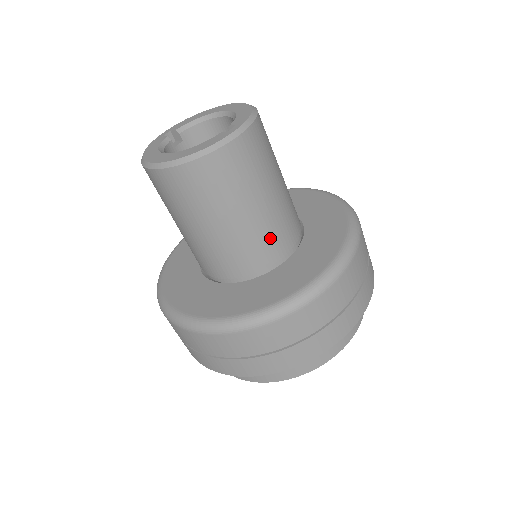
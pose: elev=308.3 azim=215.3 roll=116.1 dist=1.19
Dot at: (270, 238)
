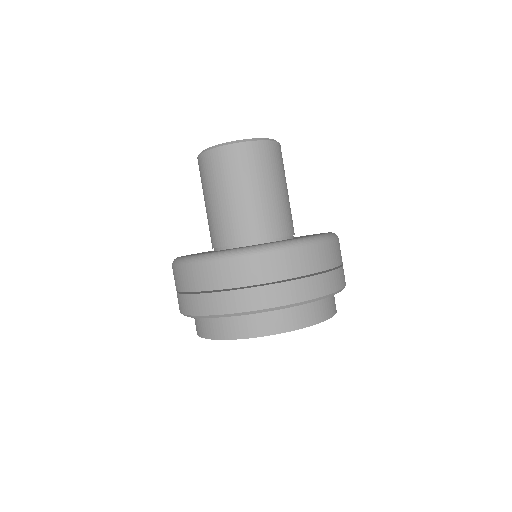
Dot at: (274, 217)
